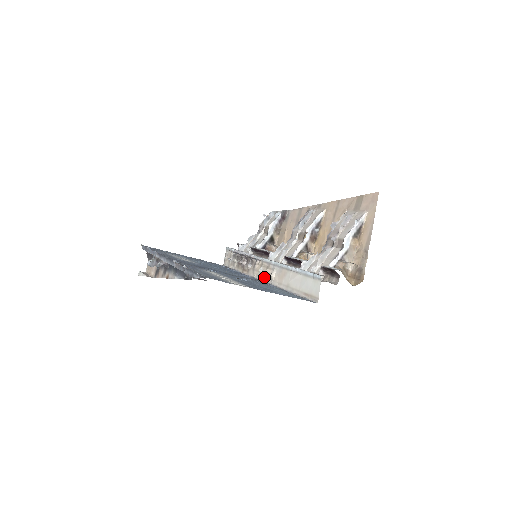
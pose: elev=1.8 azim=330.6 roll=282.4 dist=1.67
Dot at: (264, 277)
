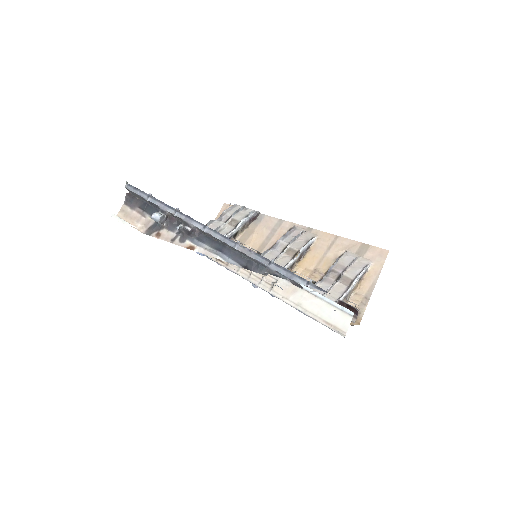
Dot at: (258, 281)
